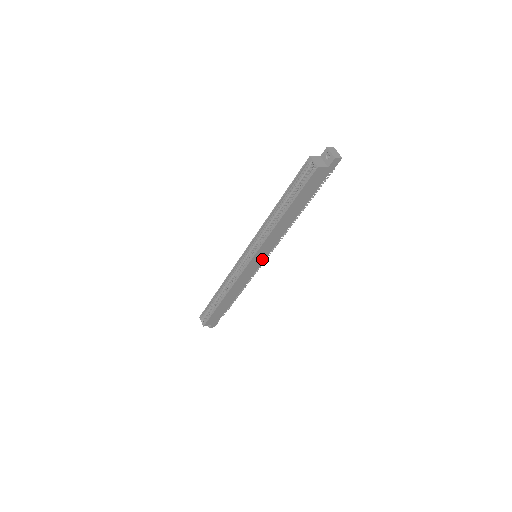
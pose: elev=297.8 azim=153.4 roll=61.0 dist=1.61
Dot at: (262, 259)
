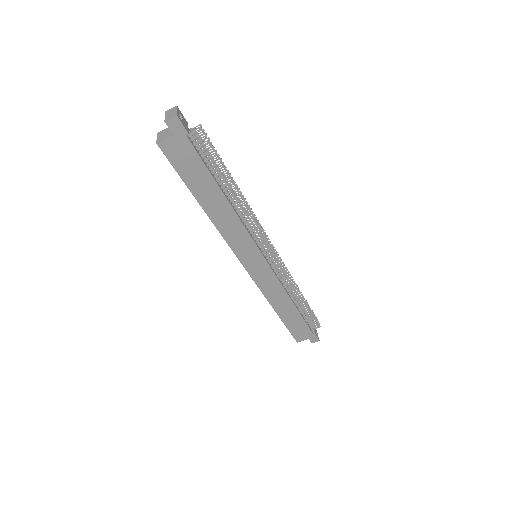
Dot at: (260, 258)
